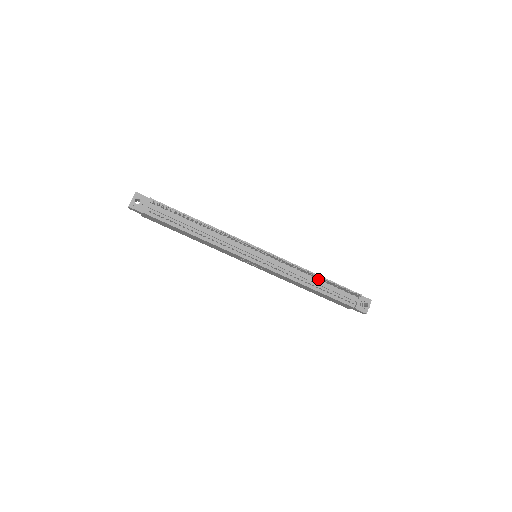
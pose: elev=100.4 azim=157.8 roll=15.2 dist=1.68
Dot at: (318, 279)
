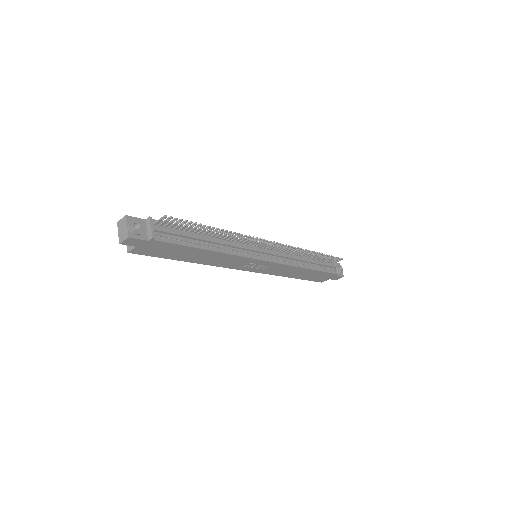
Dot at: (308, 258)
